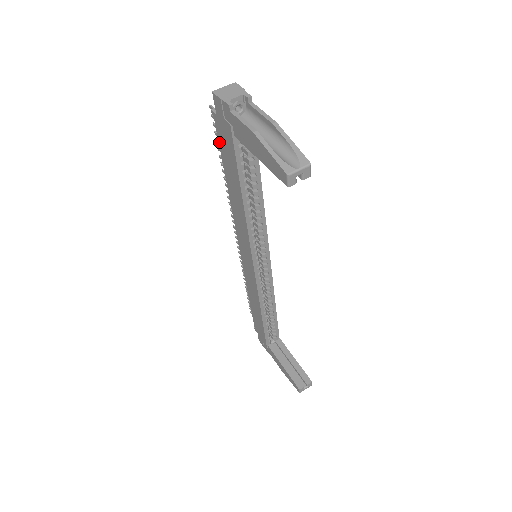
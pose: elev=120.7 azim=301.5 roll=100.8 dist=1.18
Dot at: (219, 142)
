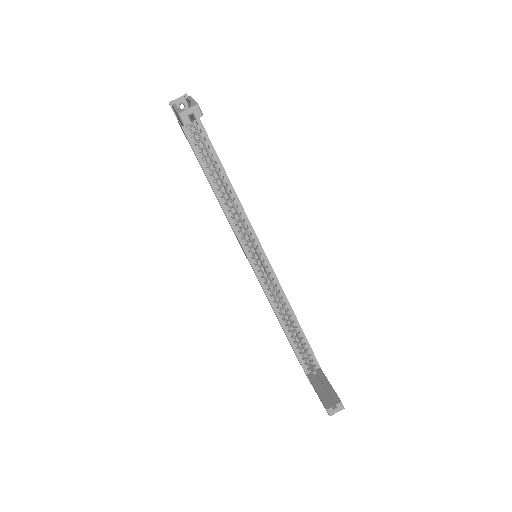
Dot at: occluded
